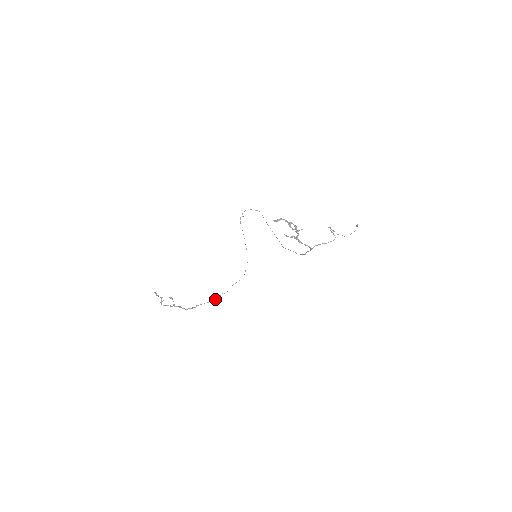
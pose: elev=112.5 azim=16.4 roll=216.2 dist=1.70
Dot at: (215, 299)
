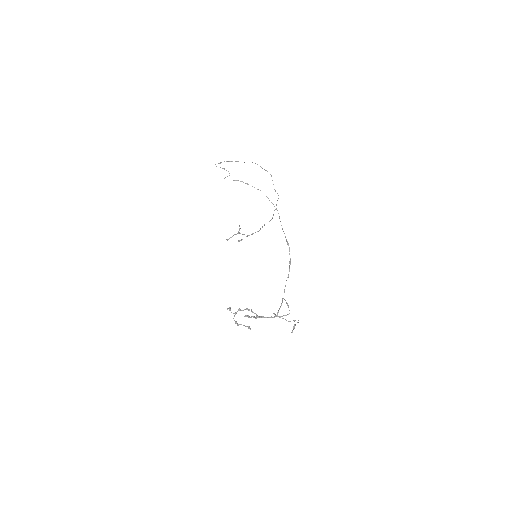
Dot at: (272, 218)
